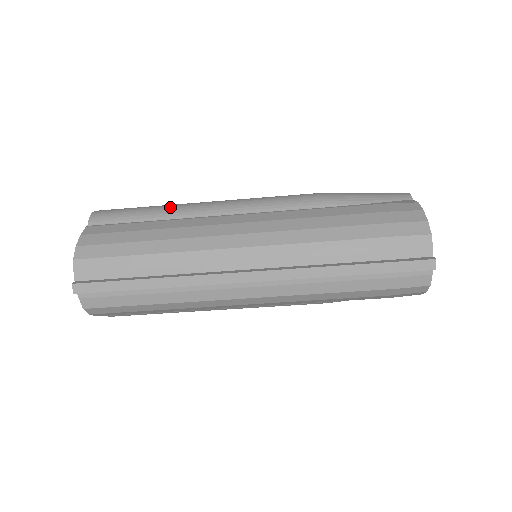
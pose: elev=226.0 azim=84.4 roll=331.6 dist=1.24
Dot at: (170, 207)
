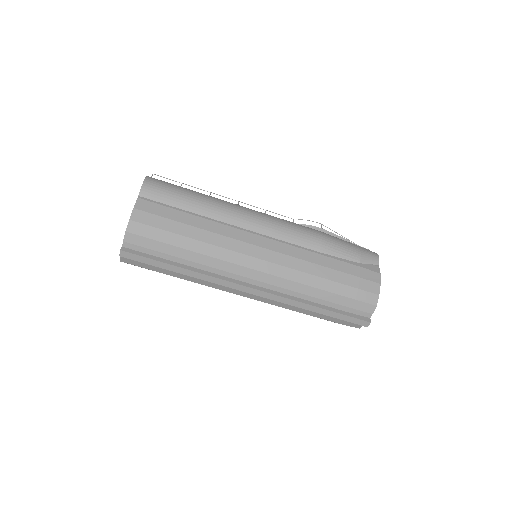
Dot at: (208, 204)
